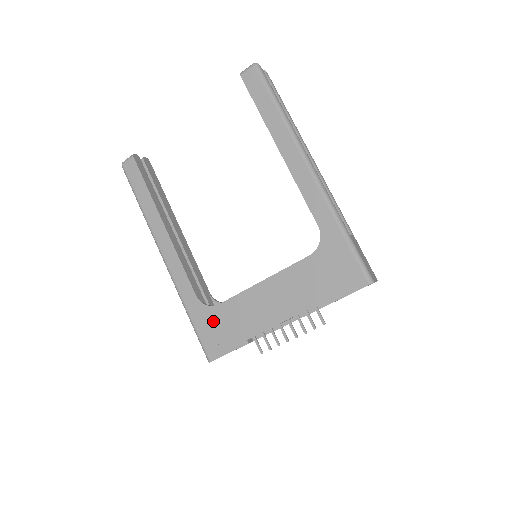
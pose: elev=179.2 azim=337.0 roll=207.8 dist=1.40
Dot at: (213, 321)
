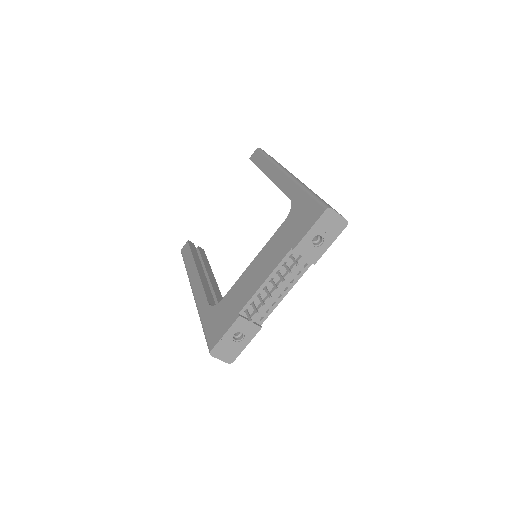
Dot at: (217, 315)
